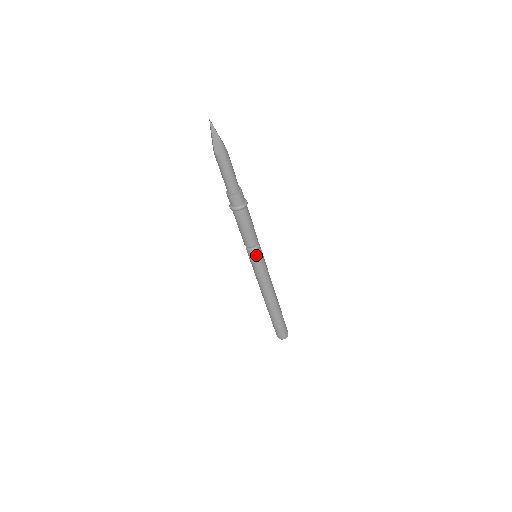
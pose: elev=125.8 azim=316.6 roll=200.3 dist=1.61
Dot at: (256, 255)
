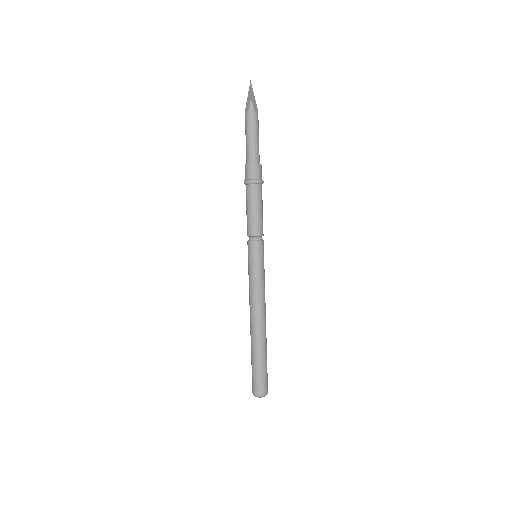
Dot at: (252, 249)
